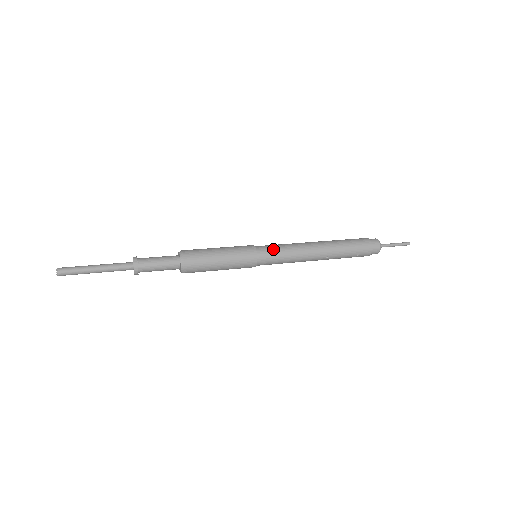
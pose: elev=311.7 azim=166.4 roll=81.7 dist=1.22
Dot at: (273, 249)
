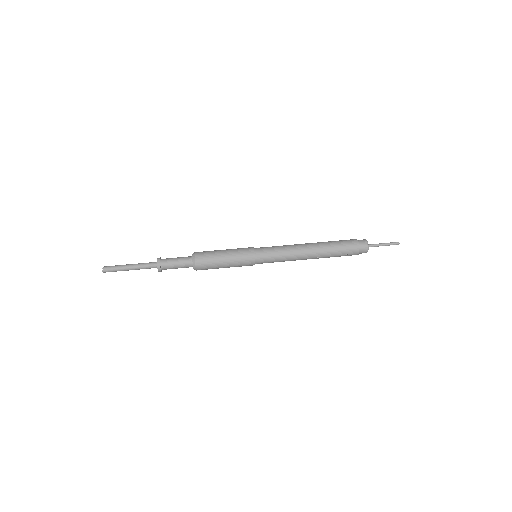
Dot at: (269, 251)
